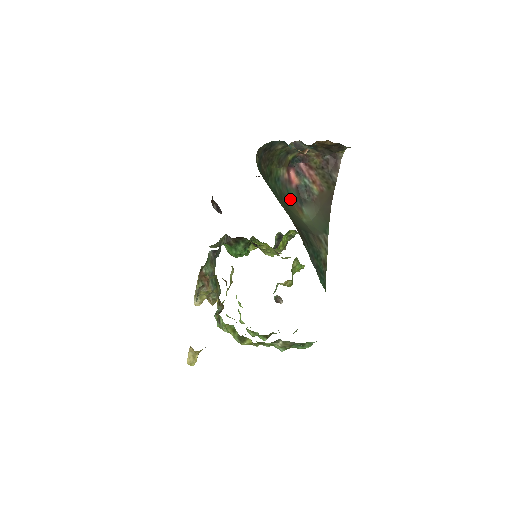
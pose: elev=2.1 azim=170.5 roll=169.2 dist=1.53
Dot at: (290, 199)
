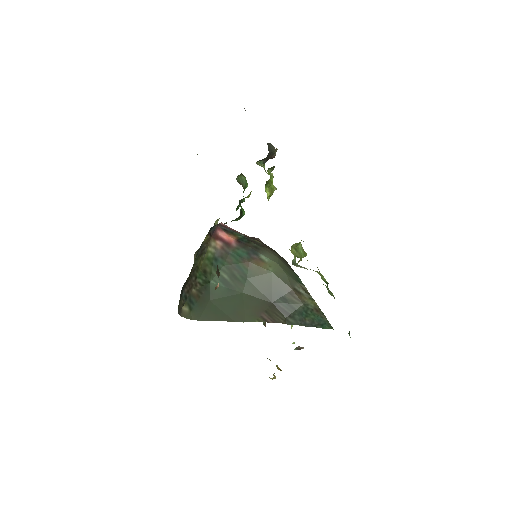
Dot at: (242, 261)
